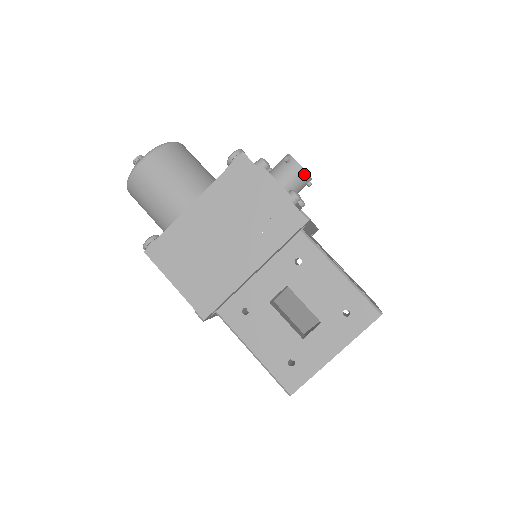
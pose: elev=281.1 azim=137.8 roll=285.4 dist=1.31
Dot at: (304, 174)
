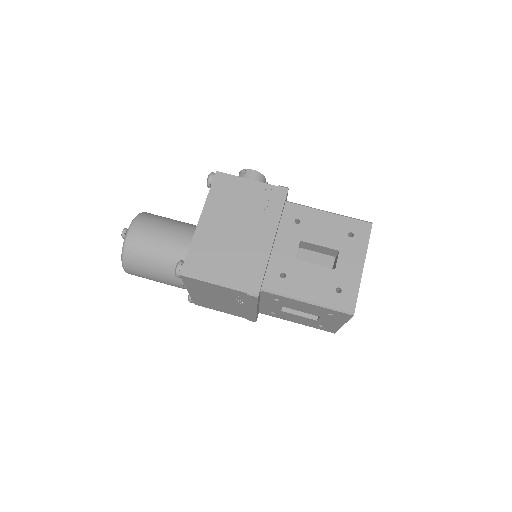
Dot at: (260, 176)
